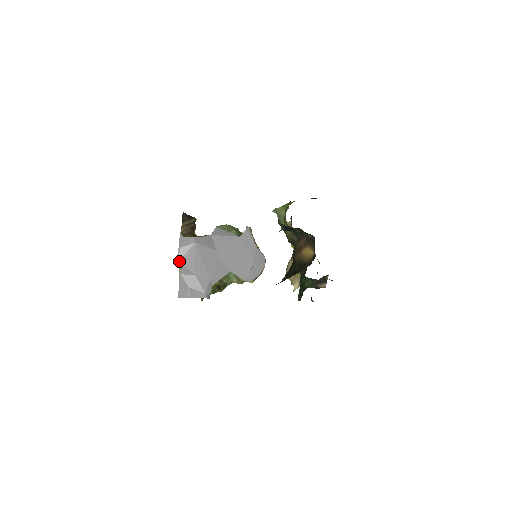
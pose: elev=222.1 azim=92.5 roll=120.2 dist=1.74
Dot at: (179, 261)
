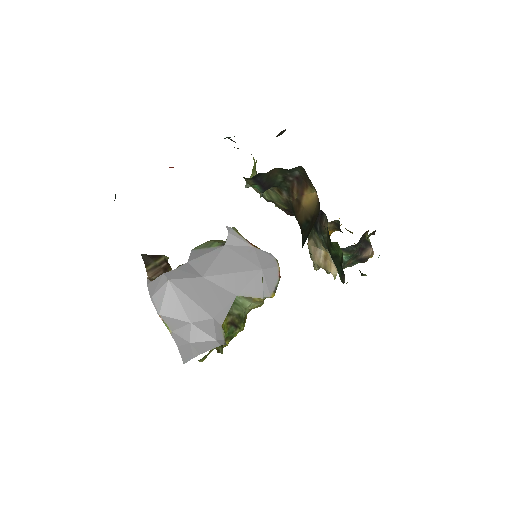
Dot at: (159, 315)
